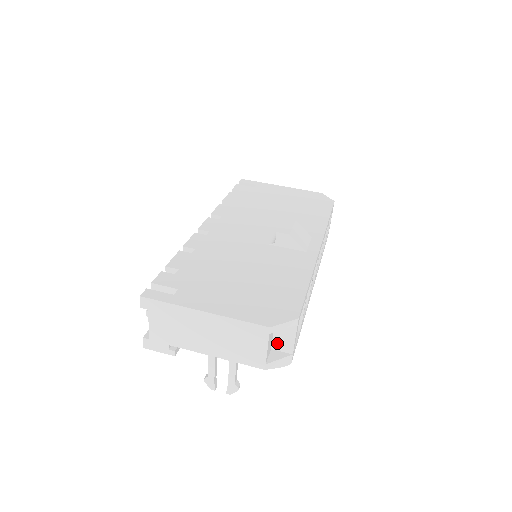
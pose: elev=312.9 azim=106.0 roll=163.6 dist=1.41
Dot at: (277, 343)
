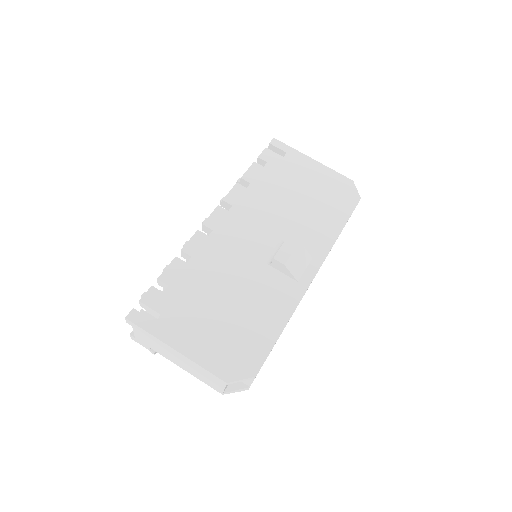
Dot at: occluded
